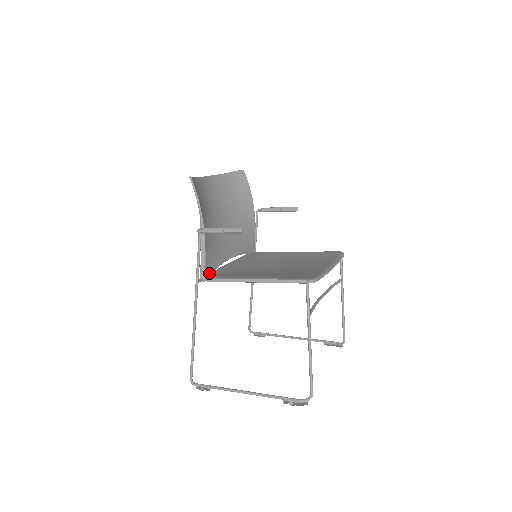
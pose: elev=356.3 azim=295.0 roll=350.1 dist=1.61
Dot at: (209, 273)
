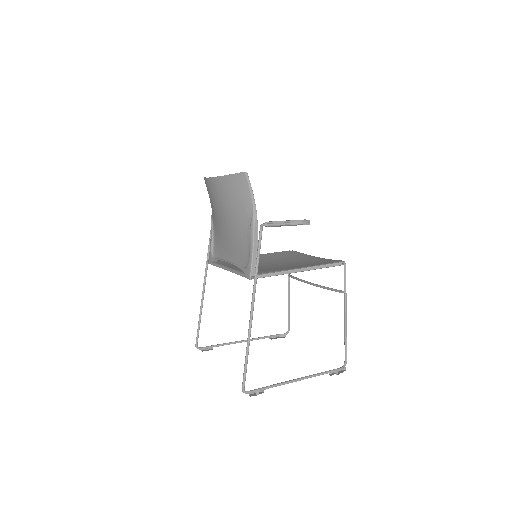
Dot at: occluded
